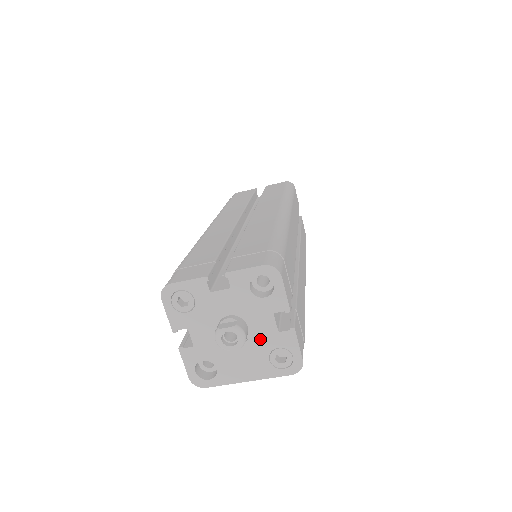
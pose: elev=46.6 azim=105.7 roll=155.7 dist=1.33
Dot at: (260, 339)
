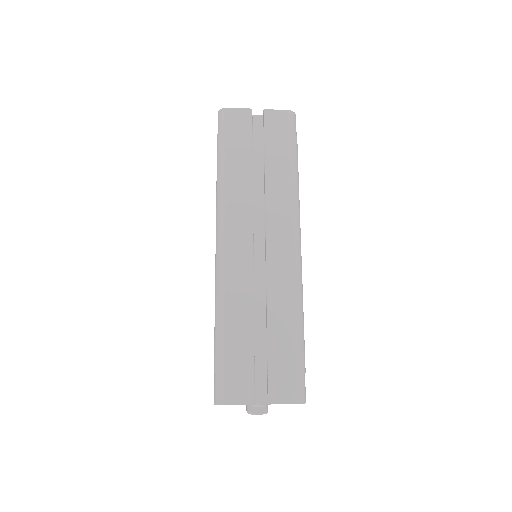
Dot at: occluded
